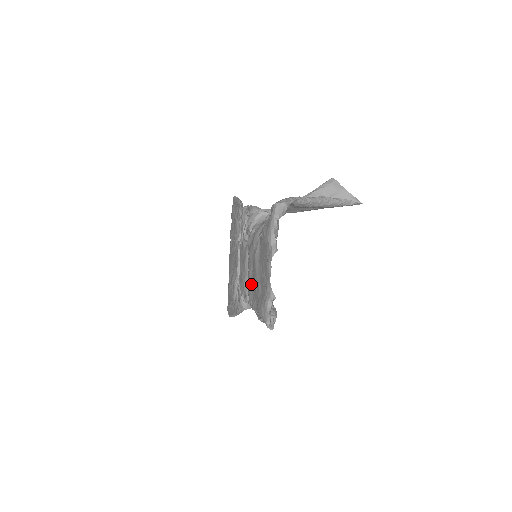
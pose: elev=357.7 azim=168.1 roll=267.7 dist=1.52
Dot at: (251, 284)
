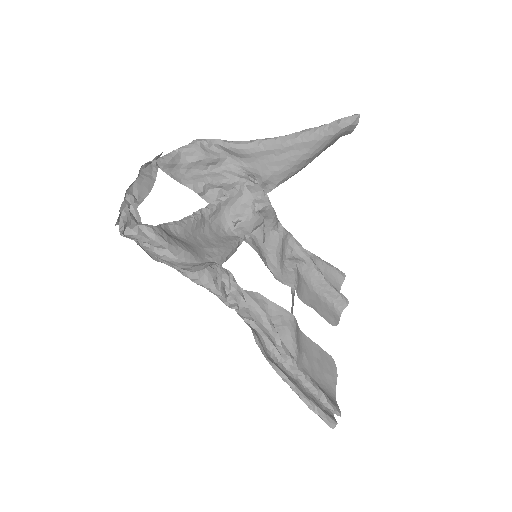
Dot at: occluded
